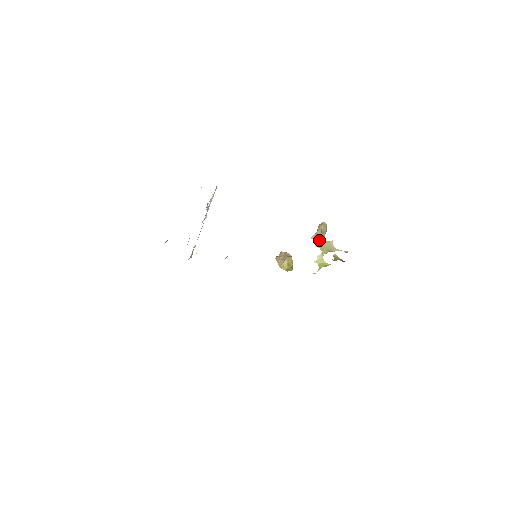
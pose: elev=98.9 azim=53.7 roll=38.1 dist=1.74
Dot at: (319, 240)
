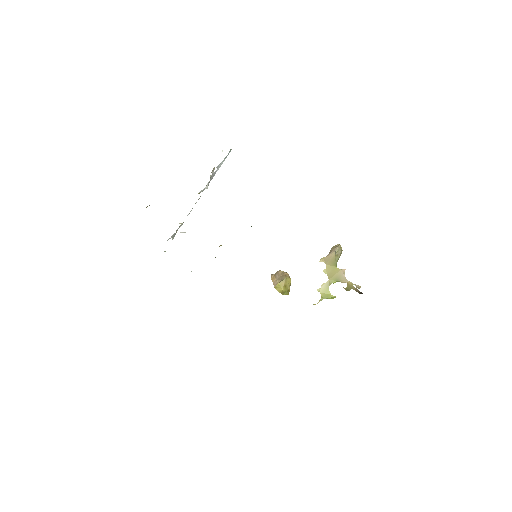
Dot at: (329, 265)
